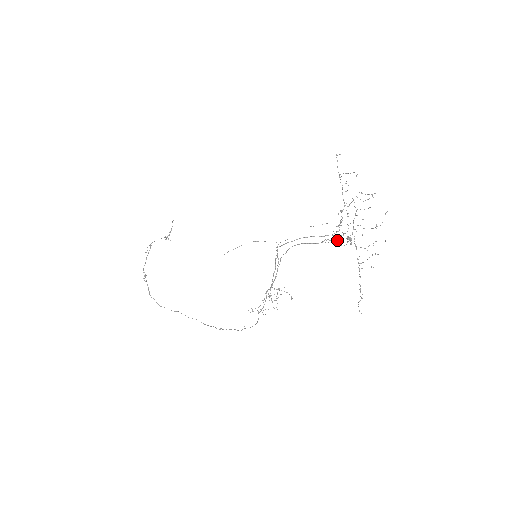
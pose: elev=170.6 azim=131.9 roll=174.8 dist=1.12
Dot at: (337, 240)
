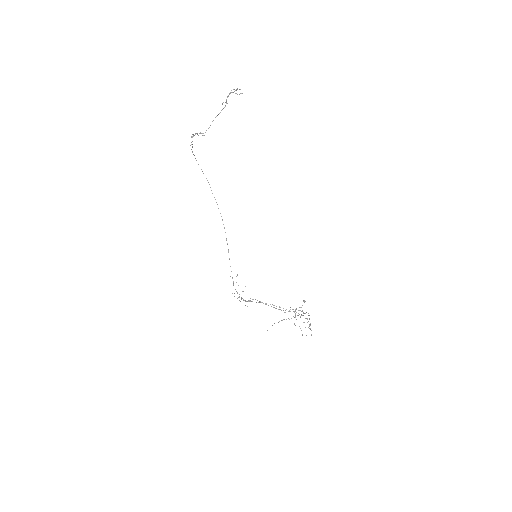
Dot at: (289, 311)
